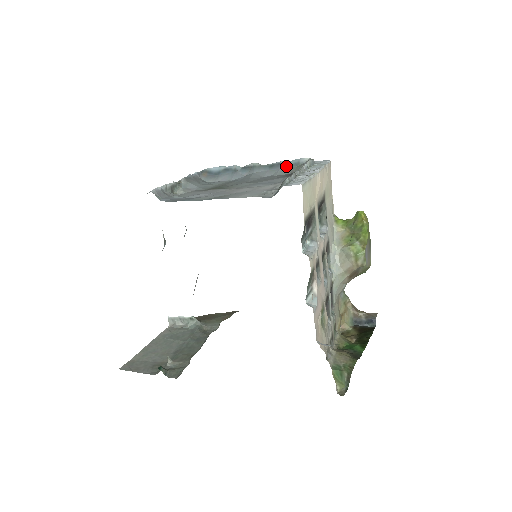
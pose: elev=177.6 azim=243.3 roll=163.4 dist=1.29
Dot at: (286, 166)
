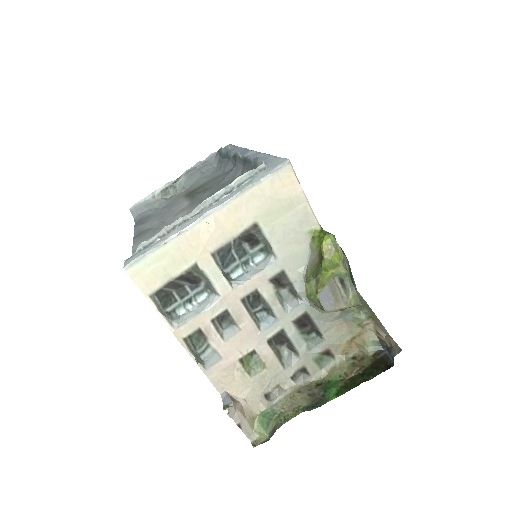
Dot at: (249, 166)
